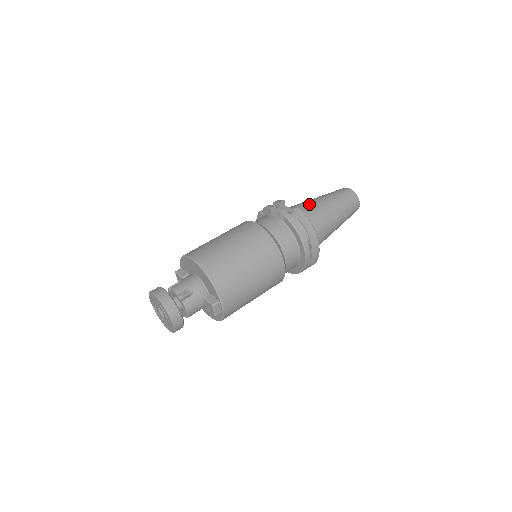
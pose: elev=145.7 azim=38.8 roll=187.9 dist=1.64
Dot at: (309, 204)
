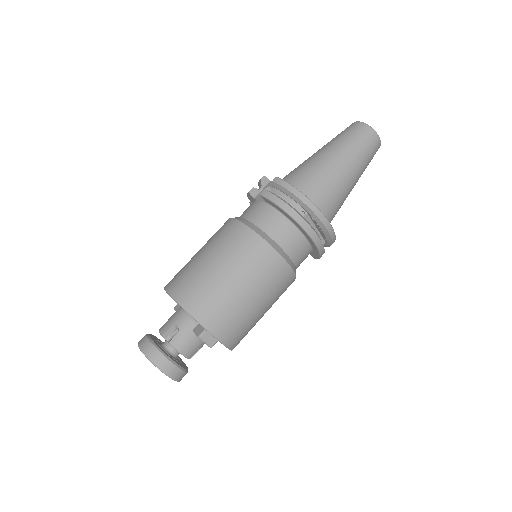
Dot at: (300, 166)
